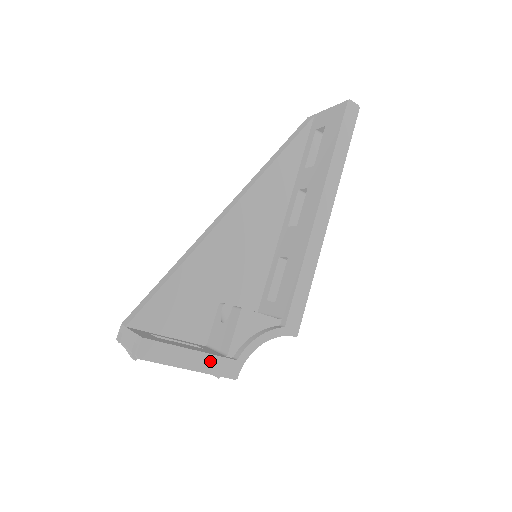
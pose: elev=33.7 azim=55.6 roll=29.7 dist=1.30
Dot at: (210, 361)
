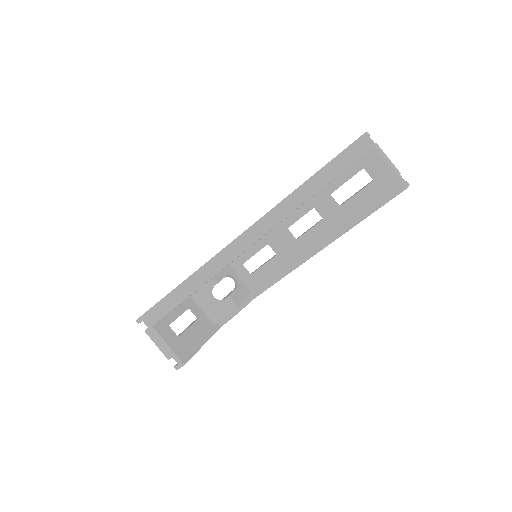
Dot at: occluded
